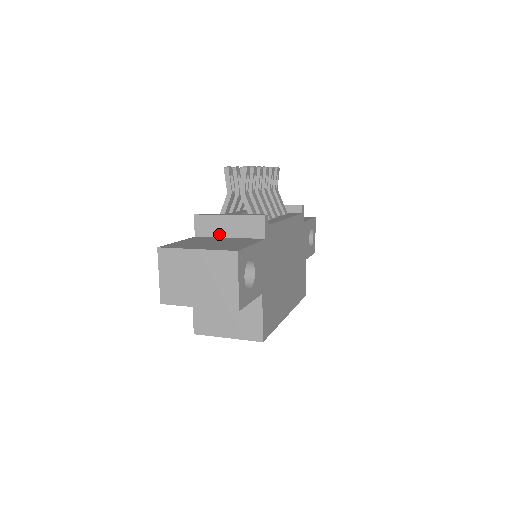
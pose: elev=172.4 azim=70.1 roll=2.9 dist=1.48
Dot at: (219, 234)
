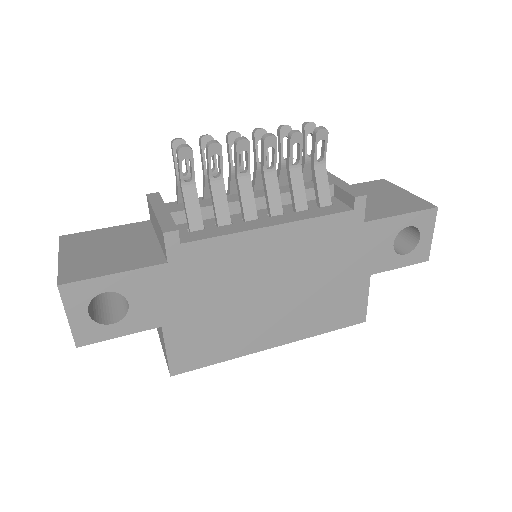
Dot at: (155, 229)
